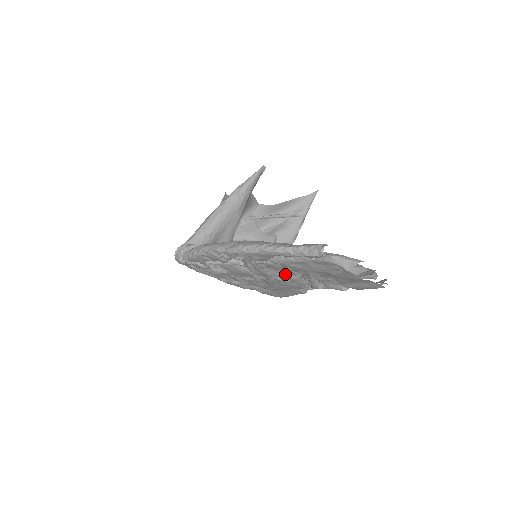
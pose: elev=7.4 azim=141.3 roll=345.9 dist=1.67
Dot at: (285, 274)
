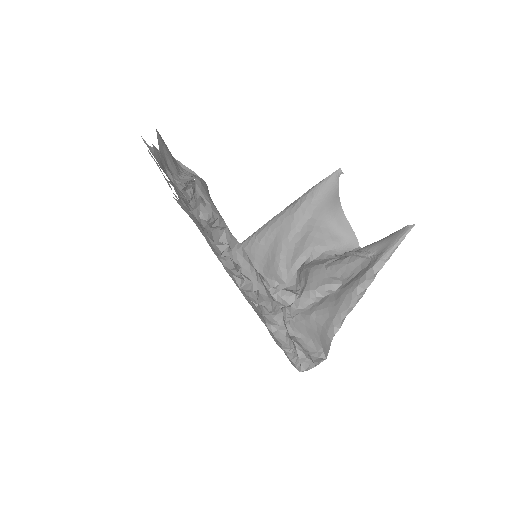
Dot at: occluded
